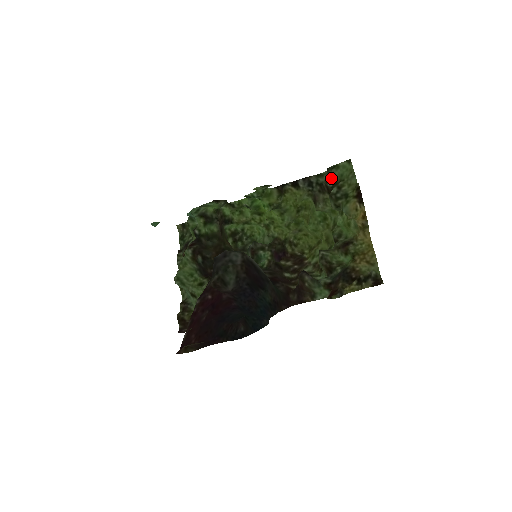
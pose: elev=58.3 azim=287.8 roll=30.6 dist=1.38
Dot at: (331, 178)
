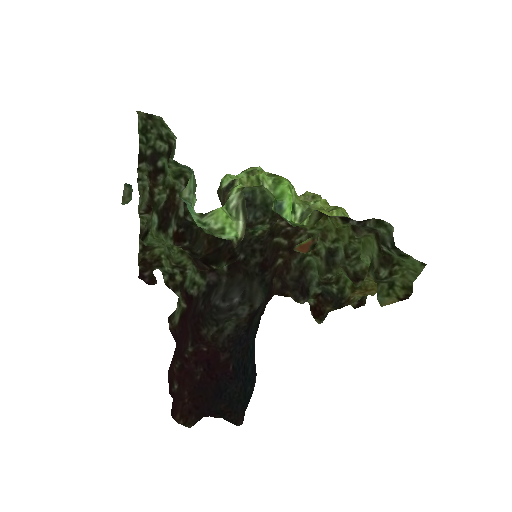
Dot at: (390, 252)
